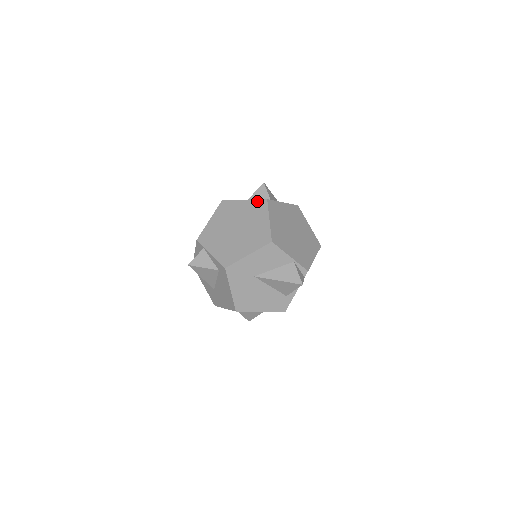
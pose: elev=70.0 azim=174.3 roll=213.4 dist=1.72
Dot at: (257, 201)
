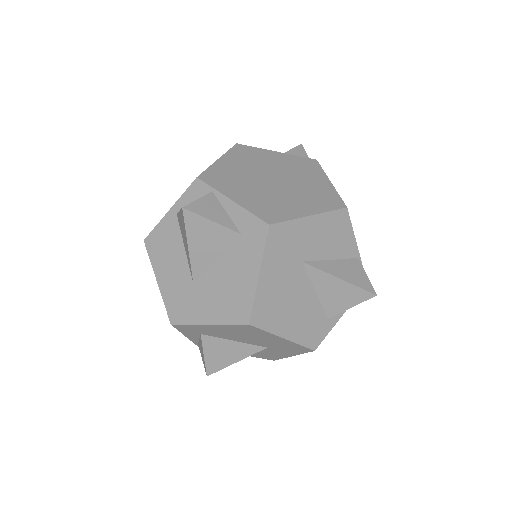
Dot at: (301, 158)
